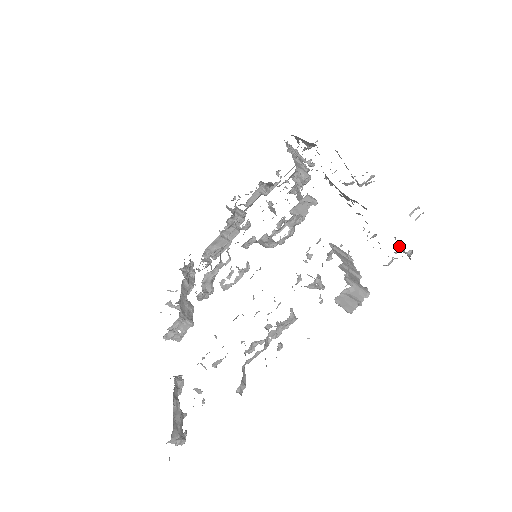
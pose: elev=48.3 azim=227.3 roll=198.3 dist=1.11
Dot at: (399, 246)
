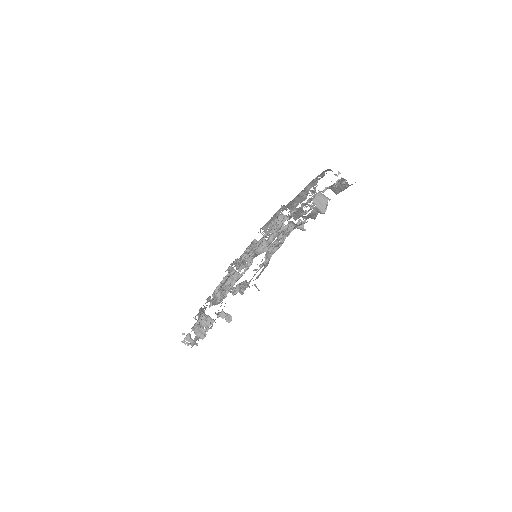
Dot at: (338, 172)
